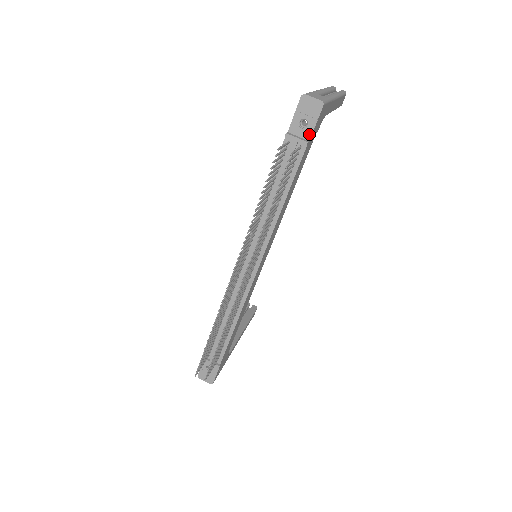
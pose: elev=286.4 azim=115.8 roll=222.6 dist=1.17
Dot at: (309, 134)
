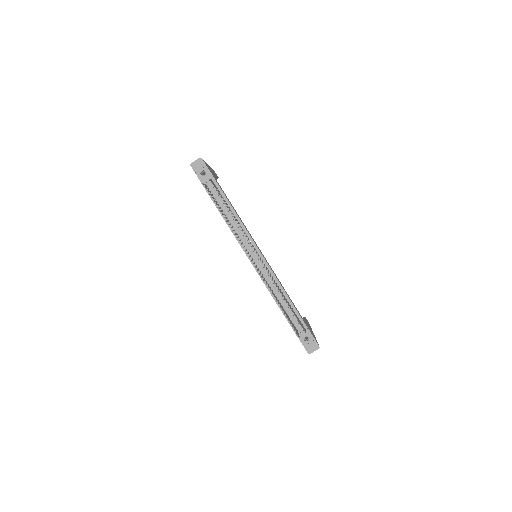
Dot at: (210, 174)
